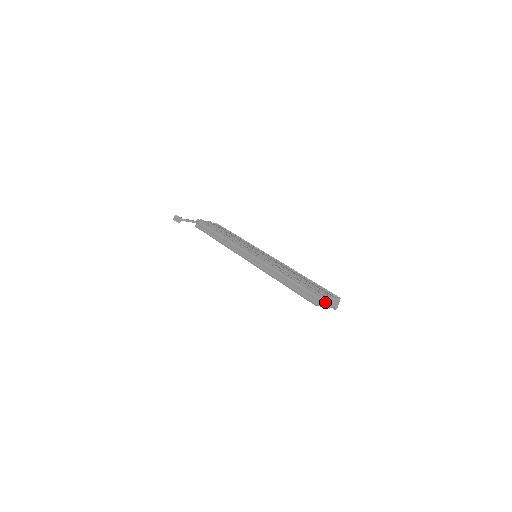
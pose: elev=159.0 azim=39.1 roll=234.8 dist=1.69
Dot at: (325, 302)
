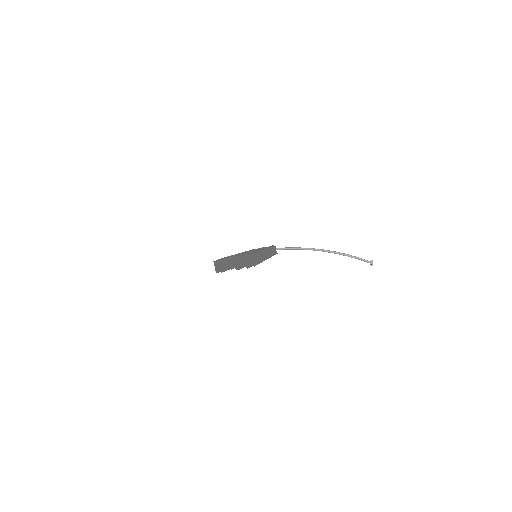
Dot at: occluded
